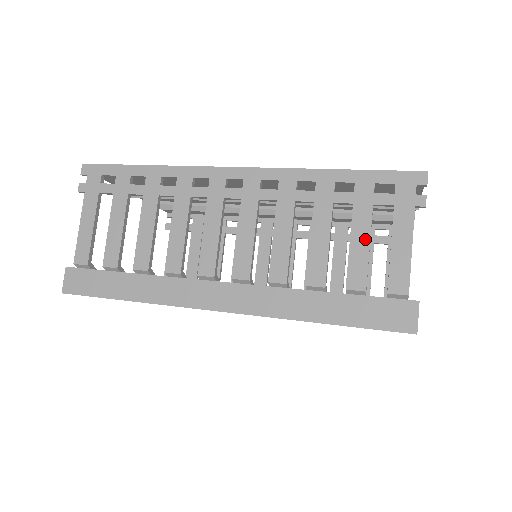
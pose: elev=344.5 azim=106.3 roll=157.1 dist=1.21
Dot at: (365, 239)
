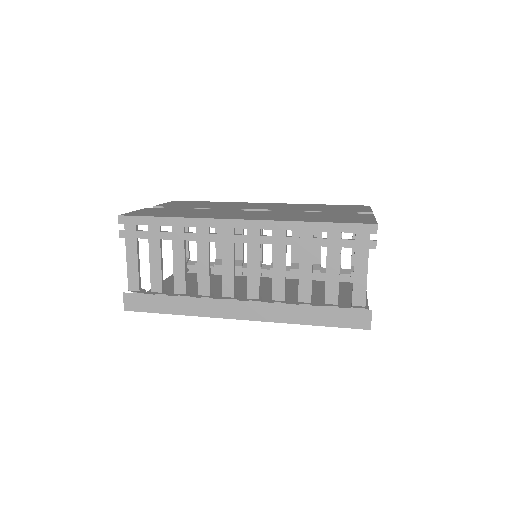
Dot at: (336, 271)
